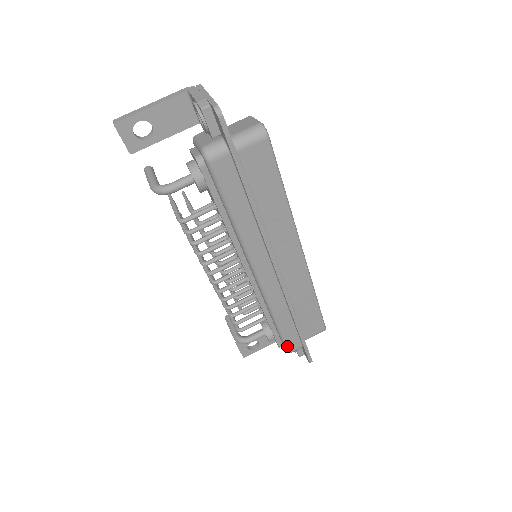
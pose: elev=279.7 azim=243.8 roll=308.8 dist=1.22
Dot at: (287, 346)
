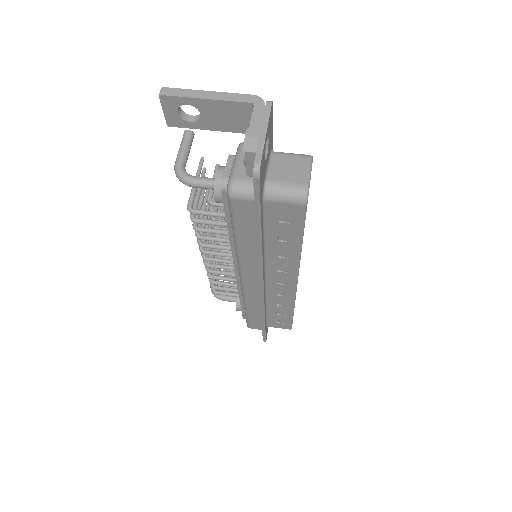
Dot at: (248, 324)
